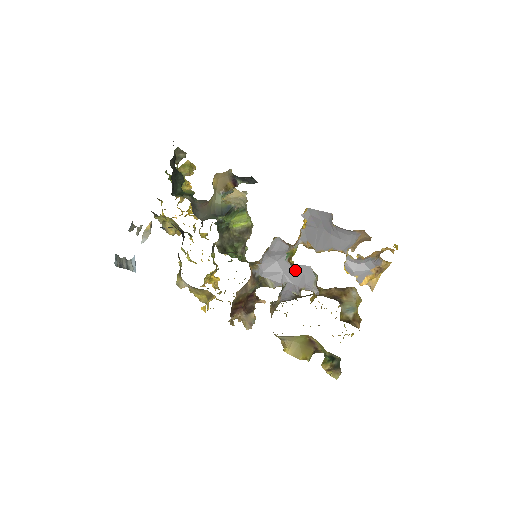
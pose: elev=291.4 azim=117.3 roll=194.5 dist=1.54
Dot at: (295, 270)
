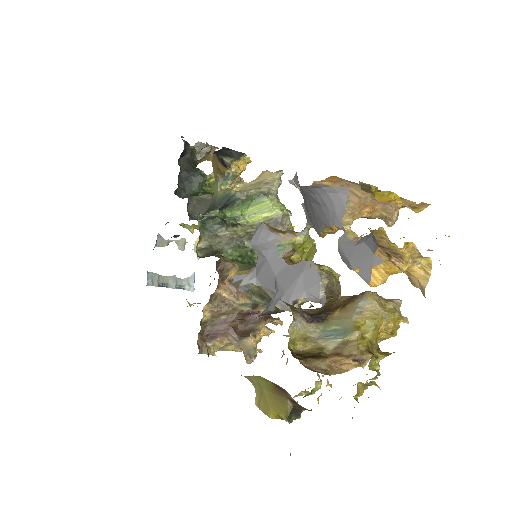
Dot at: (291, 270)
